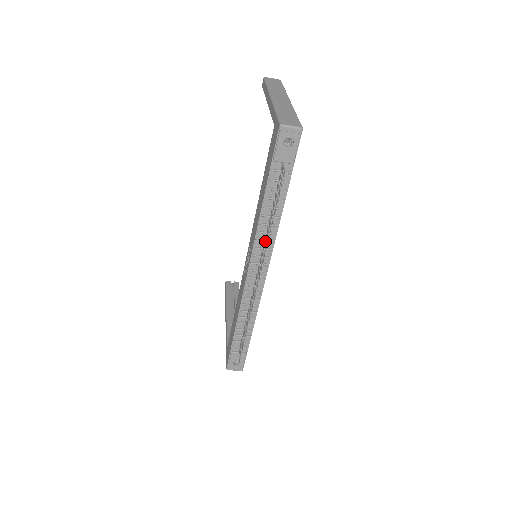
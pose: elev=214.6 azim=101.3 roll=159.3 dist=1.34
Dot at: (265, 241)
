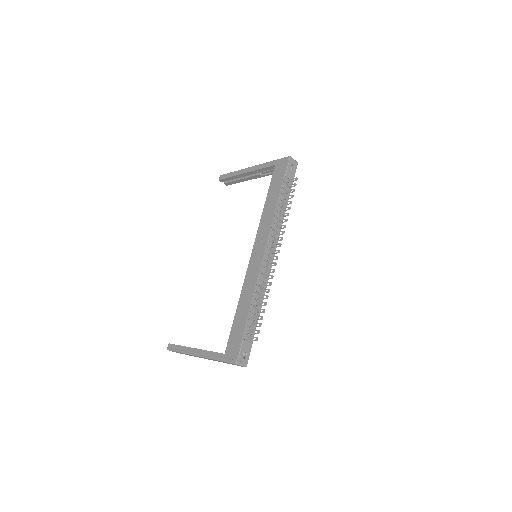
Dot at: (278, 228)
